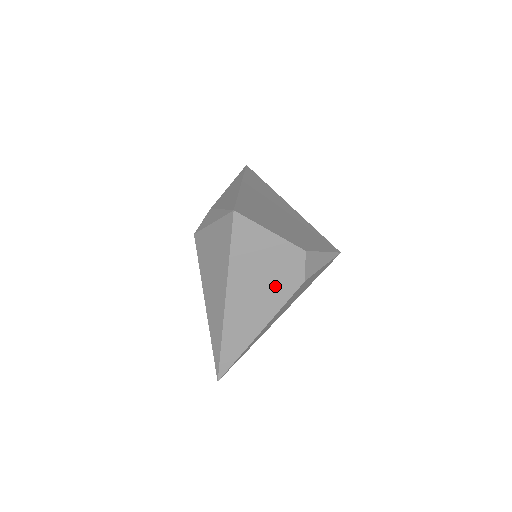
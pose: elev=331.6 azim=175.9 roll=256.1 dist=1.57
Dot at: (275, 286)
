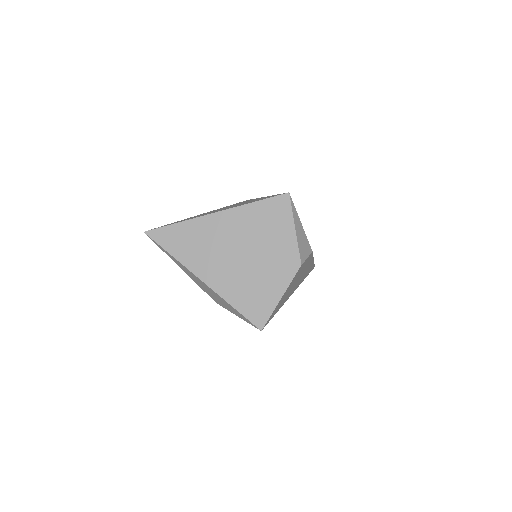
Dot at: (303, 270)
